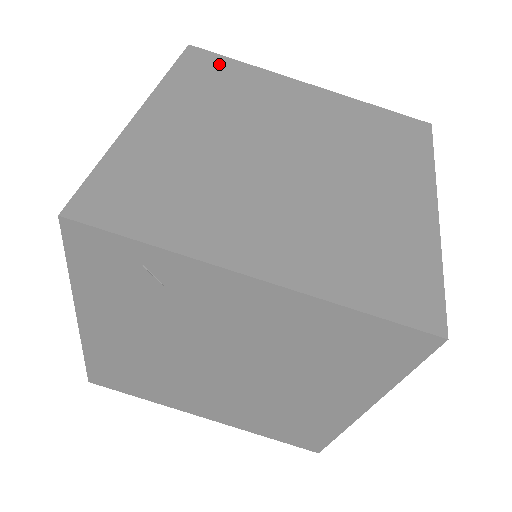
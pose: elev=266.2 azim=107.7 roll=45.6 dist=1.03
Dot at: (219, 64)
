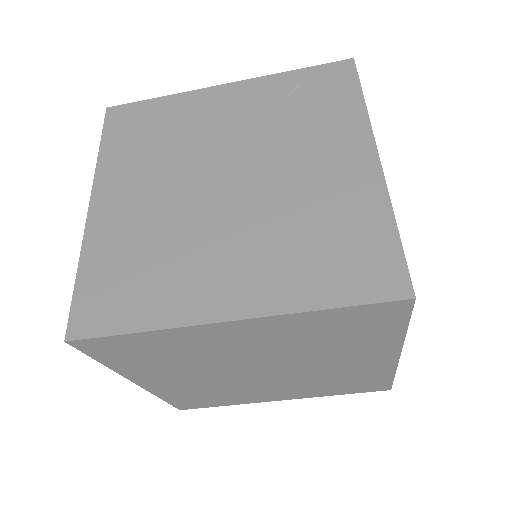
Dot at: (121, 345)
